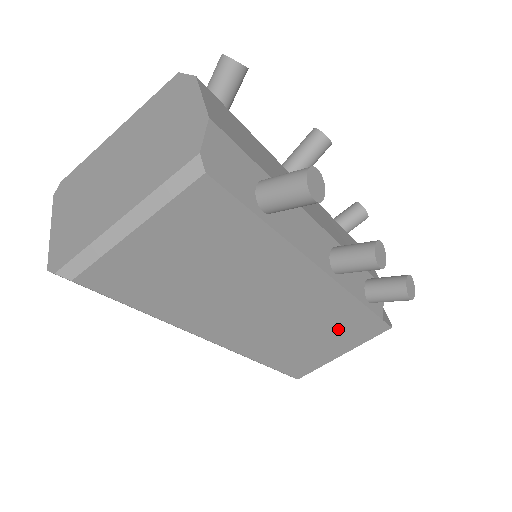
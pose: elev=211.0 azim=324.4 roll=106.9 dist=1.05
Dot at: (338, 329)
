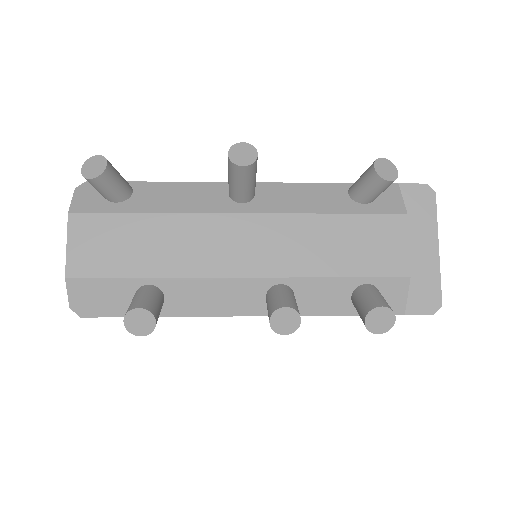
Dot at: occluded
